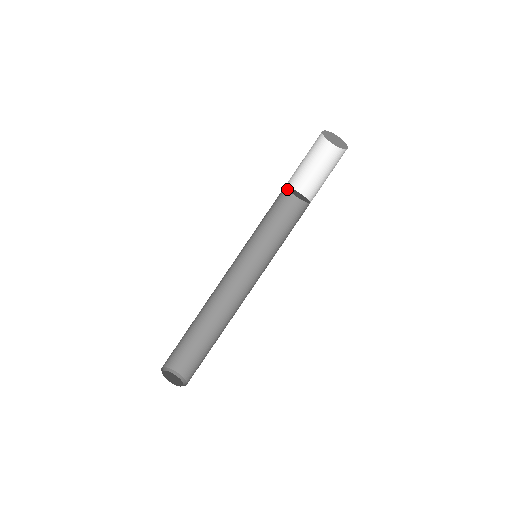
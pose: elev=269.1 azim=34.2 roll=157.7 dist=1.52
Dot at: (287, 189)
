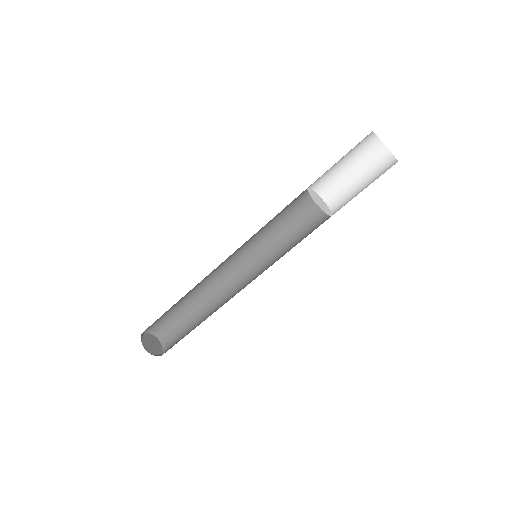
Dot at: (311, 188)
